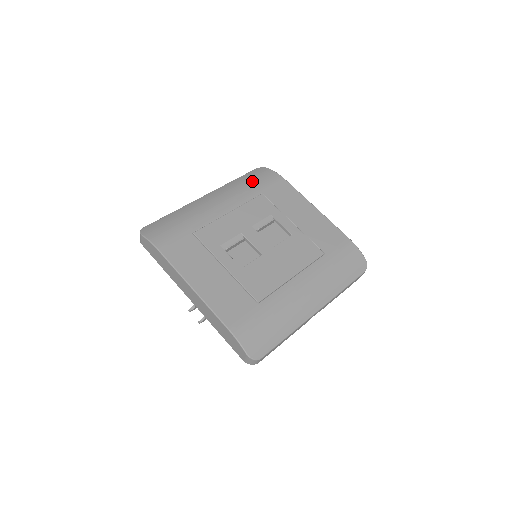
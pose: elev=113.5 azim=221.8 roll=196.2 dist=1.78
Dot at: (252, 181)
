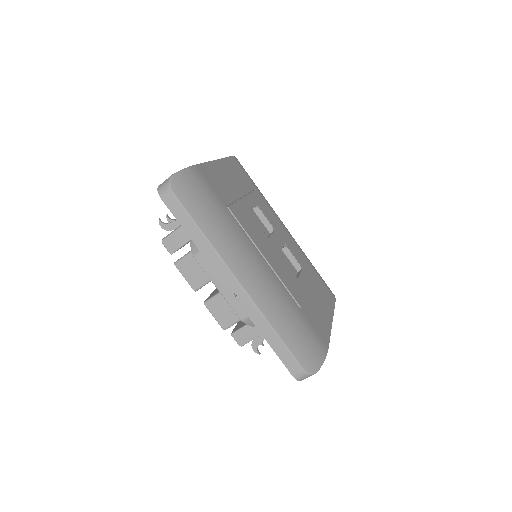
Dot at: occluded
